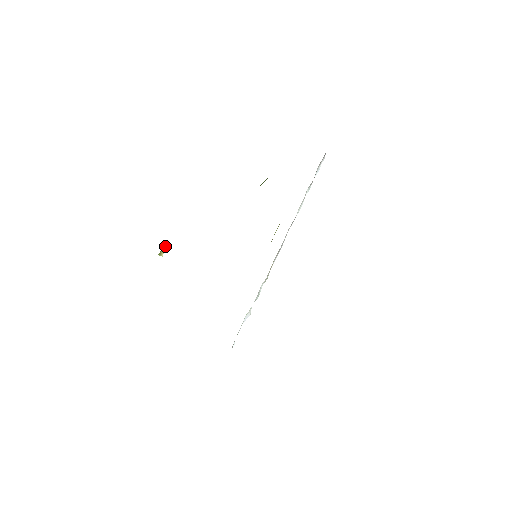
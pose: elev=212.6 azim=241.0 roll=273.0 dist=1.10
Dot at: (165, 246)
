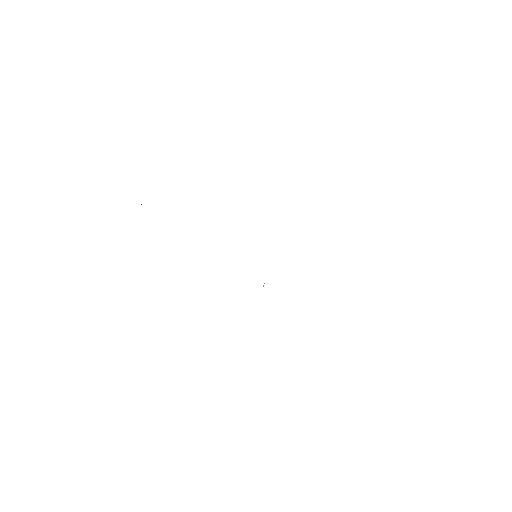
Dot at: occluded
